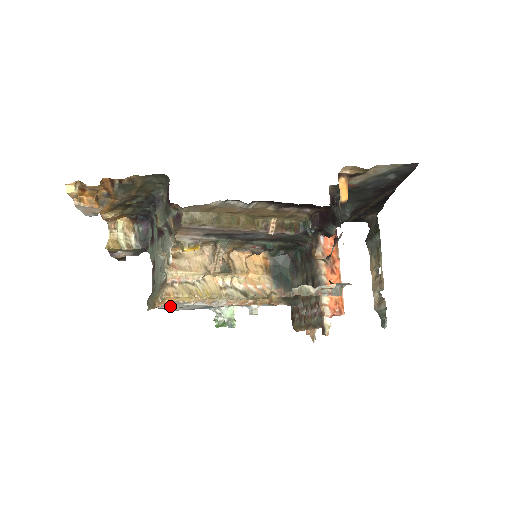
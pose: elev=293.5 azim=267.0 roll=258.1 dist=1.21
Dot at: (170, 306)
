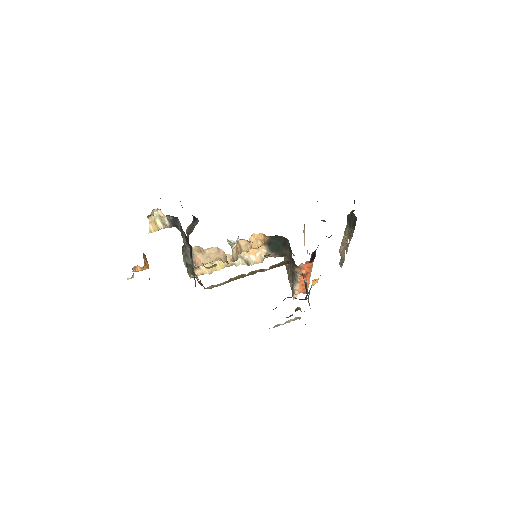
Dot at: occluded
